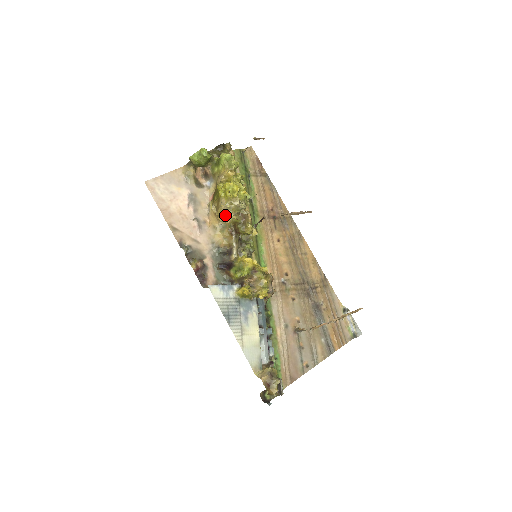
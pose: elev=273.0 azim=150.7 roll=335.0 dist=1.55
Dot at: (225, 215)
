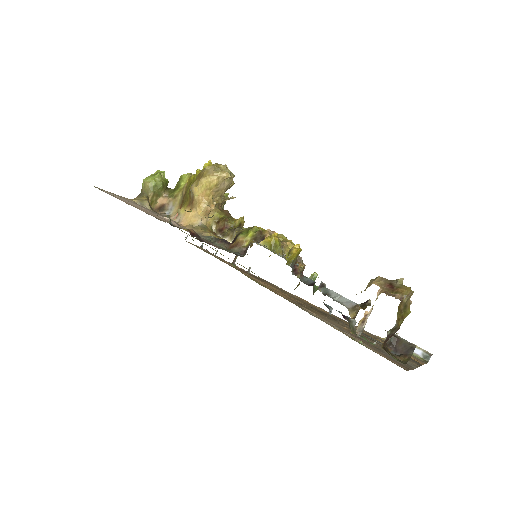
Dot at: (215, 173)
